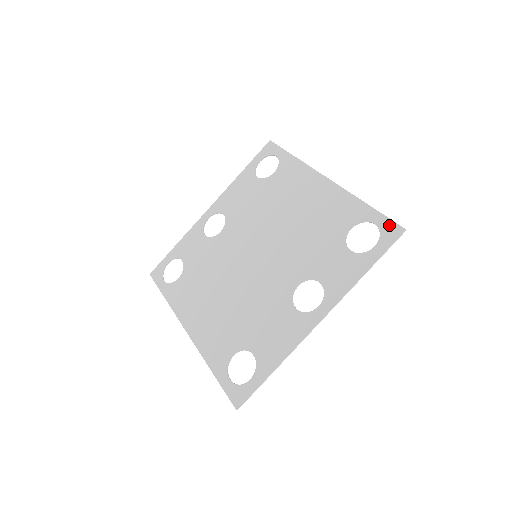
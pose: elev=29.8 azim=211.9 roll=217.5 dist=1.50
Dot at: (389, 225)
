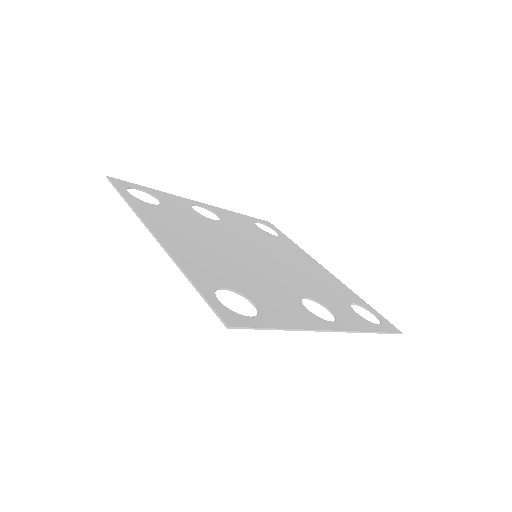
Dot at: (388, 322)
